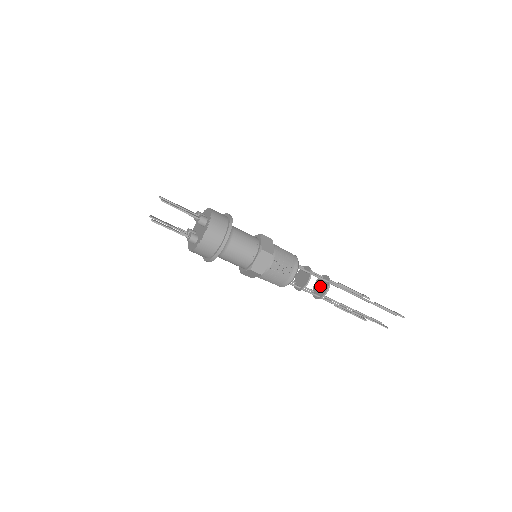
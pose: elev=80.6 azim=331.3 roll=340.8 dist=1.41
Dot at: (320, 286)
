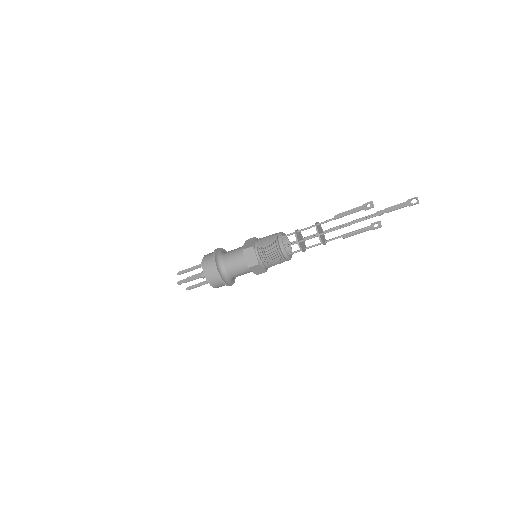
Dot at: occluded
